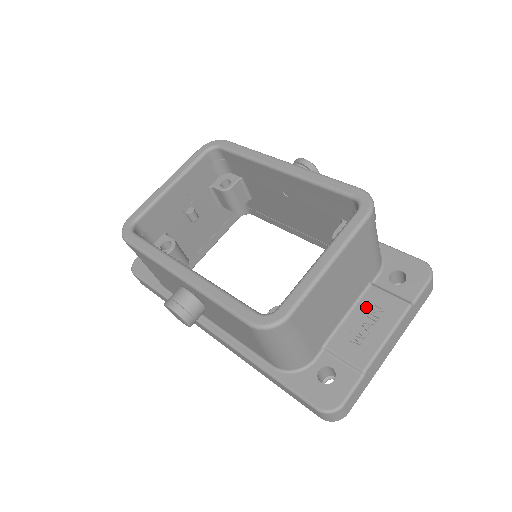
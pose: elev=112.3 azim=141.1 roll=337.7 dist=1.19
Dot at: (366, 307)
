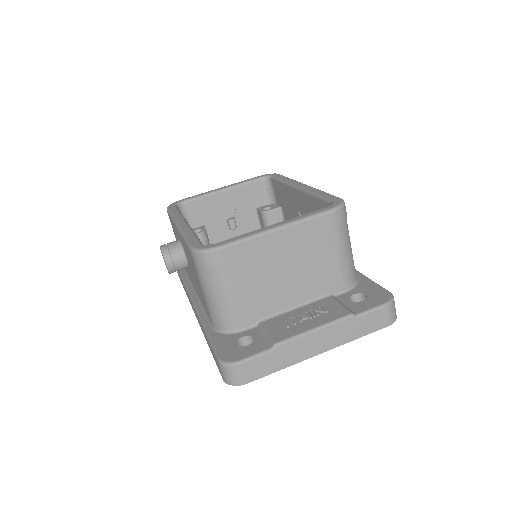
Dot at: (314, 307)
